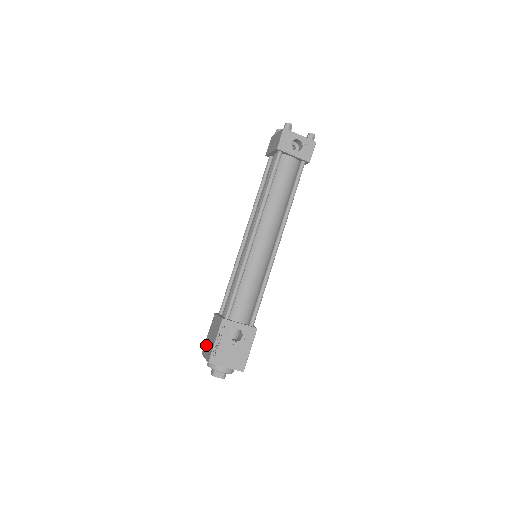
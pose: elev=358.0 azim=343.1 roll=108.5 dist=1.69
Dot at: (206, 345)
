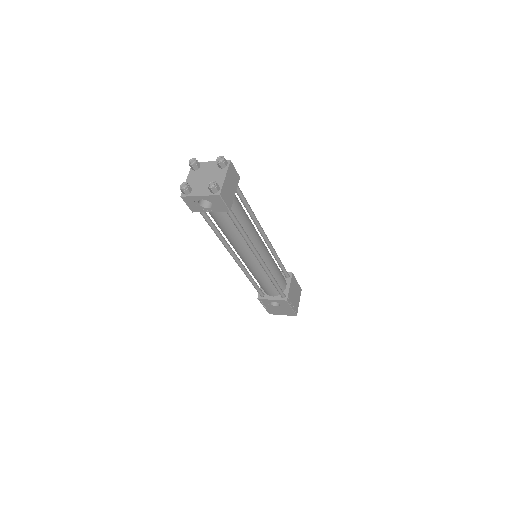
Dot at: occluded
